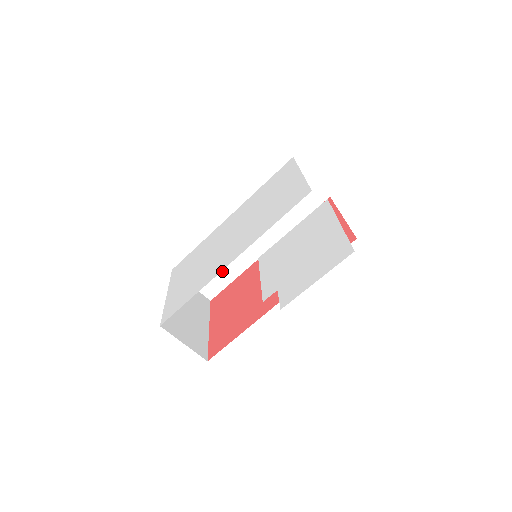
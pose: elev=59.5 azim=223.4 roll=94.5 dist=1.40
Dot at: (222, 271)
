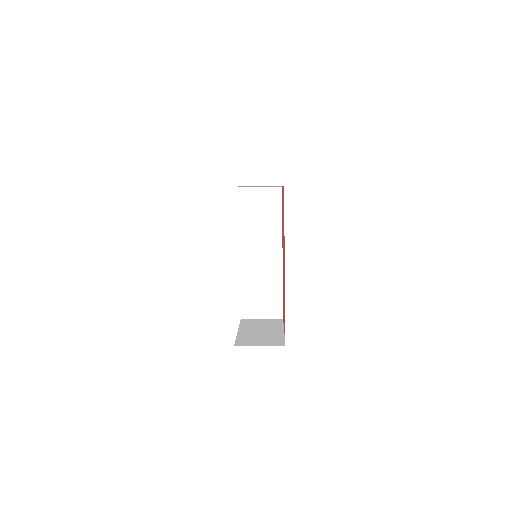
Dot at: (270, 293)
